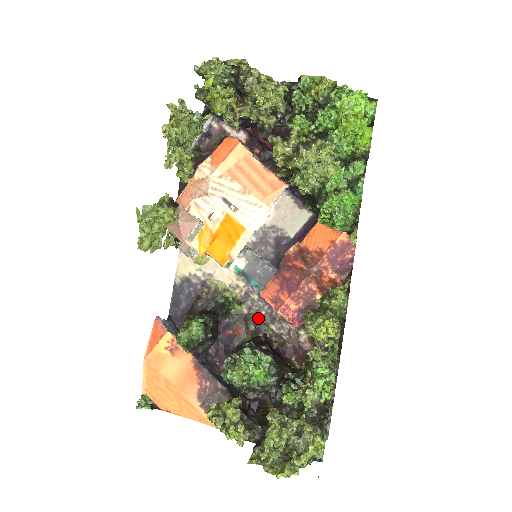
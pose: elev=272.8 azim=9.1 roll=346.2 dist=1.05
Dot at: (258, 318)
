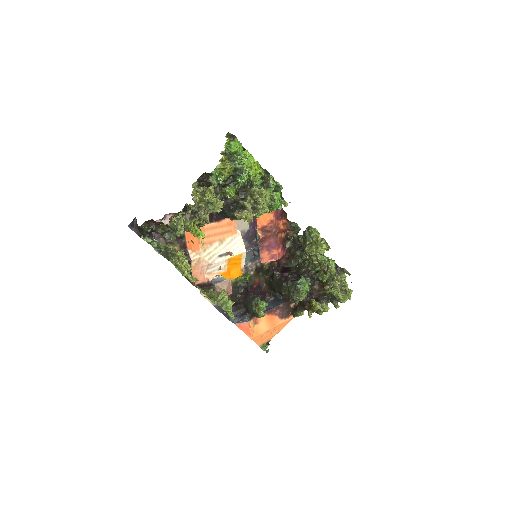
Dot at: (259, 268)
